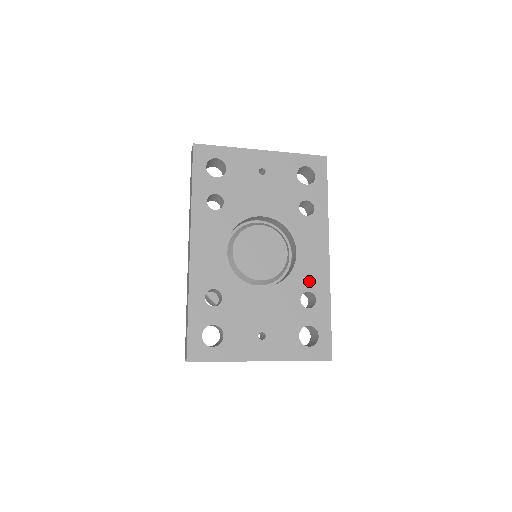
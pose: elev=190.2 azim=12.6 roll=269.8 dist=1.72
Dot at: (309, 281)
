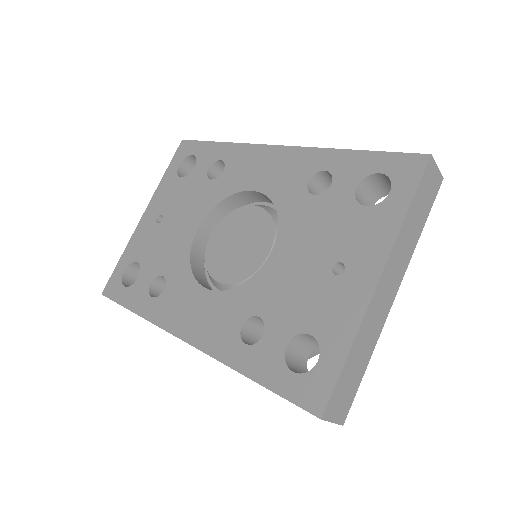
Dot at: (296, 178)
